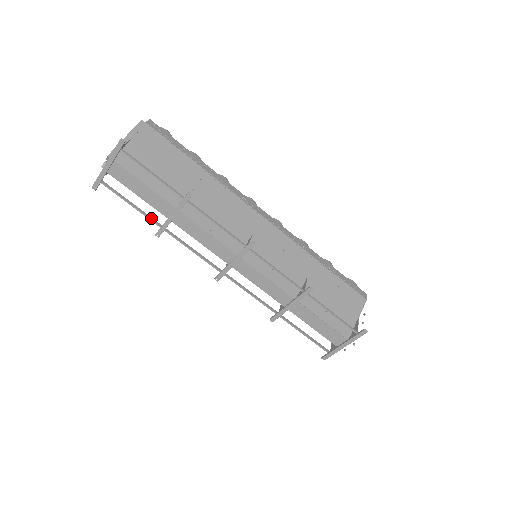
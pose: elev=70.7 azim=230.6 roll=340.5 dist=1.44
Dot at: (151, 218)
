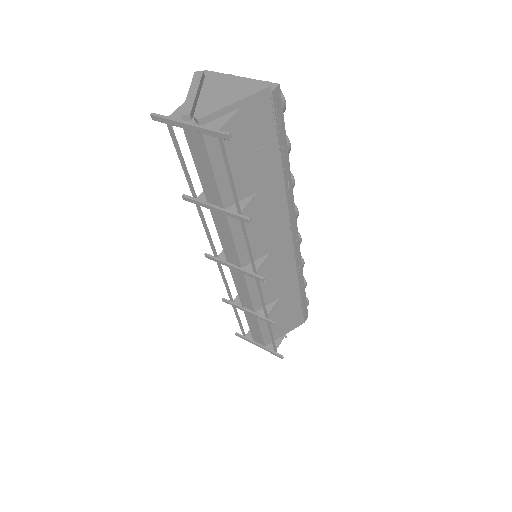
Dot at: (191, 184)
